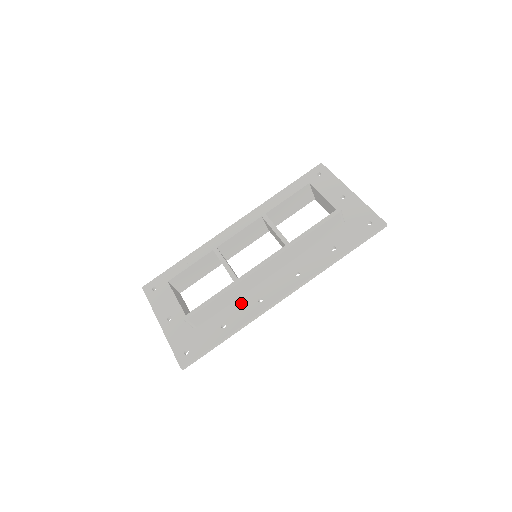
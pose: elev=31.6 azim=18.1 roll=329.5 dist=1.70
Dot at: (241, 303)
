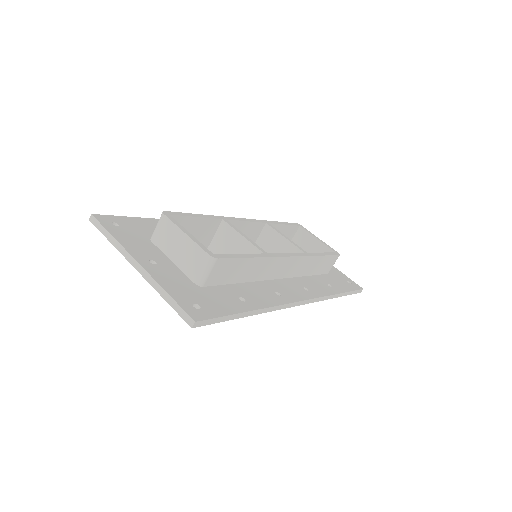
Dot at: (256, 287)
